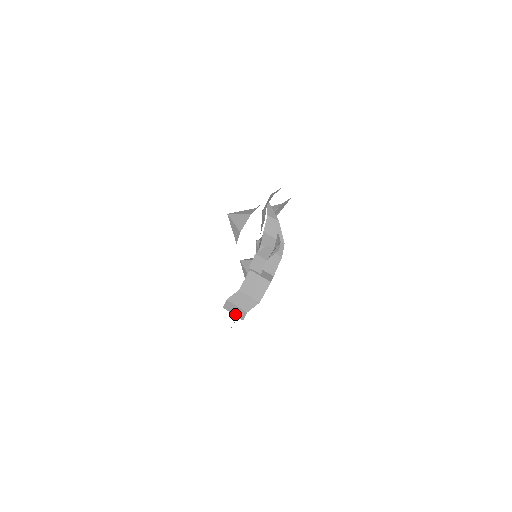
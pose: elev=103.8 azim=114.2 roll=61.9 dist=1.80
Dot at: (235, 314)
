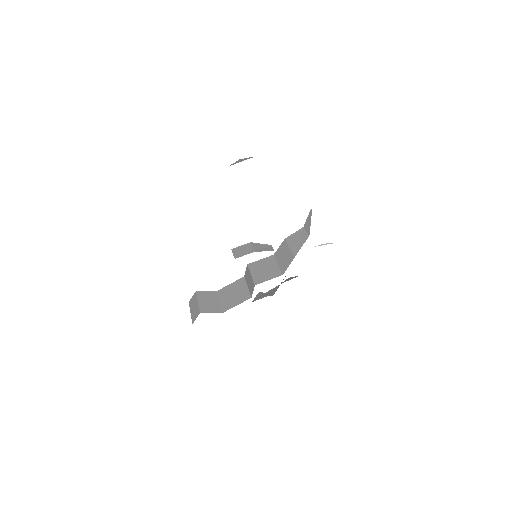
Dot at: (192, 313)
